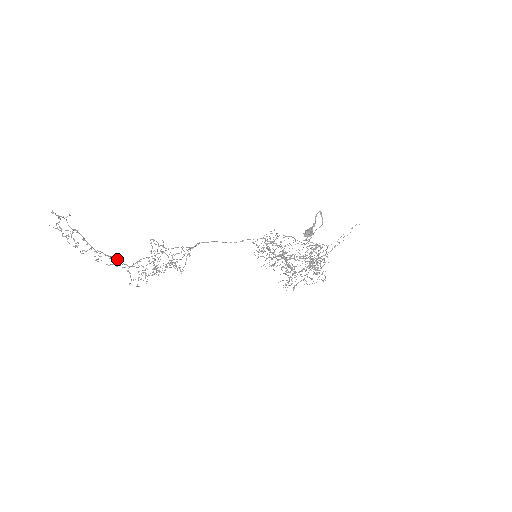
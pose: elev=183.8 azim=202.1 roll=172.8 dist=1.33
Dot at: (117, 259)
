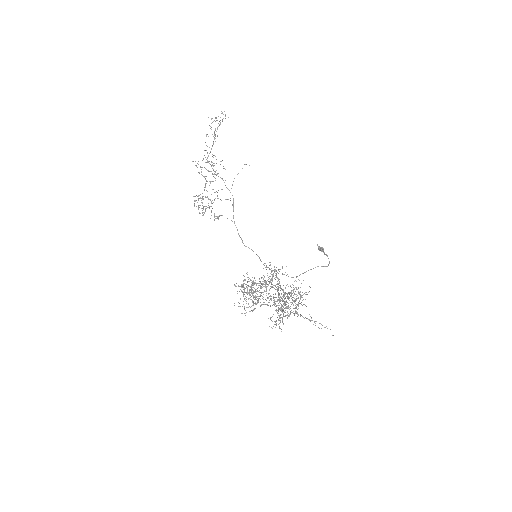
Dot at: occluded
